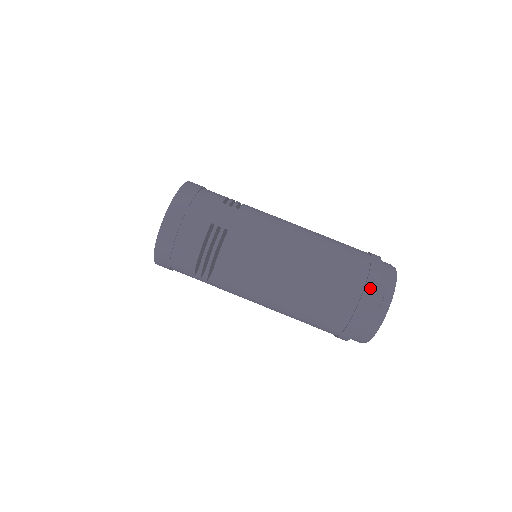
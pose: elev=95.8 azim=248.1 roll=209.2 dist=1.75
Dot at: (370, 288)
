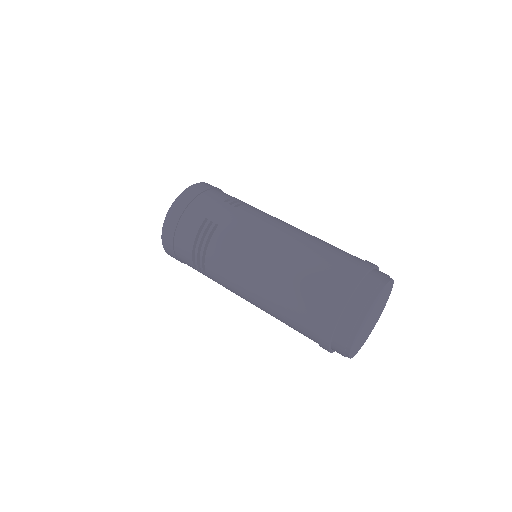
Dot at: (344, 293)
